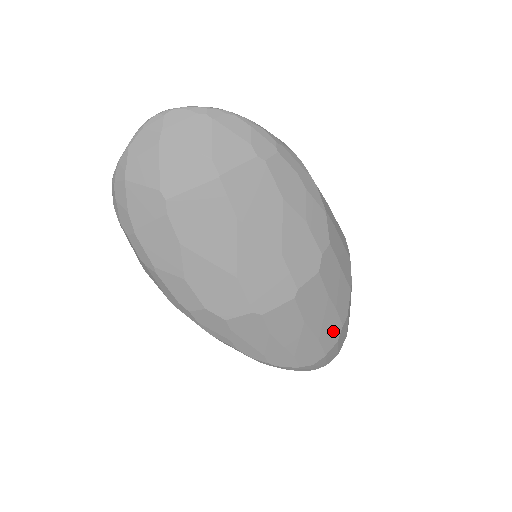
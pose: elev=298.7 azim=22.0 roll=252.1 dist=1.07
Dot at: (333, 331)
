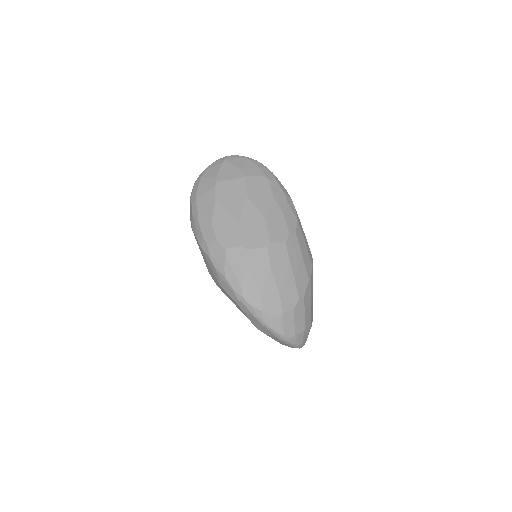
Dot at: (291, 296)
